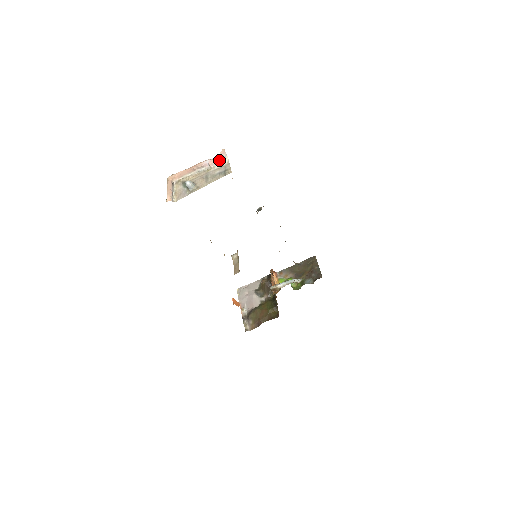
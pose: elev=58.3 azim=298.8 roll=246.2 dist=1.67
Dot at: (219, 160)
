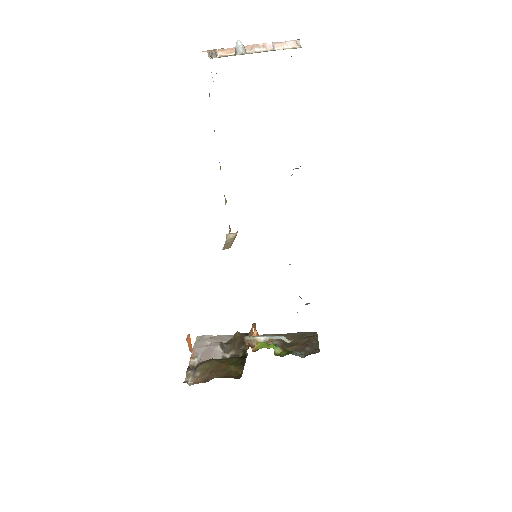
Dot at: (289, 42)
